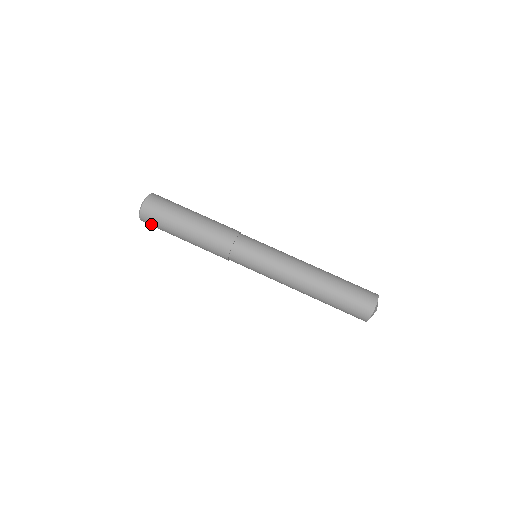
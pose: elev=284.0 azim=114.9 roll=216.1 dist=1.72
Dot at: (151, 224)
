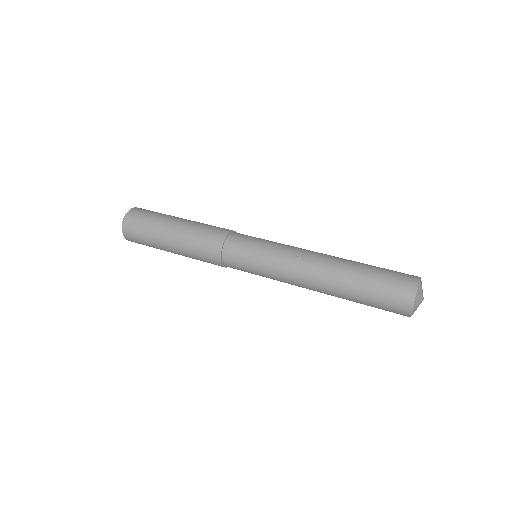
Dot at: (134, 227)
